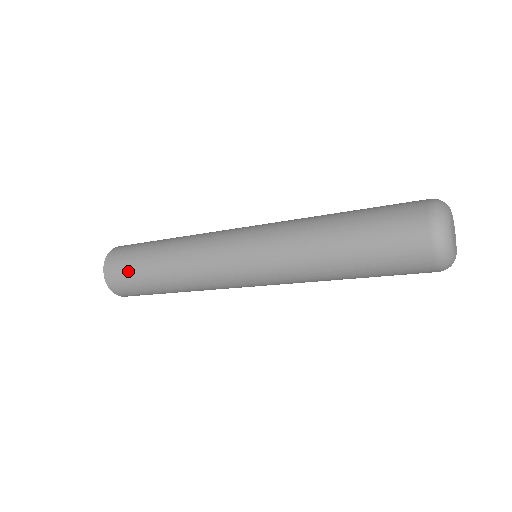
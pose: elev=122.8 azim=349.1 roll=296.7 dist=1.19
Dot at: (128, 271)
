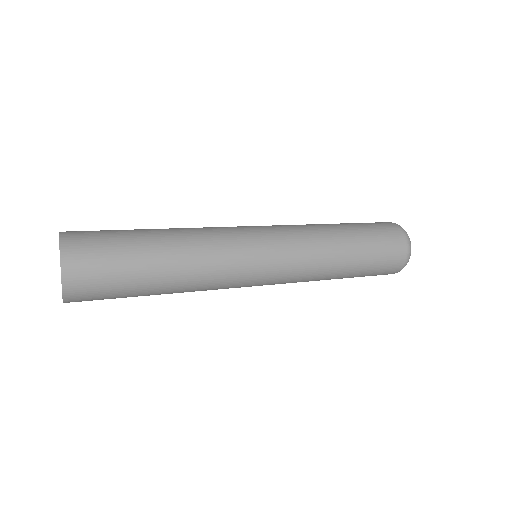
Dot at: (110, 296)
